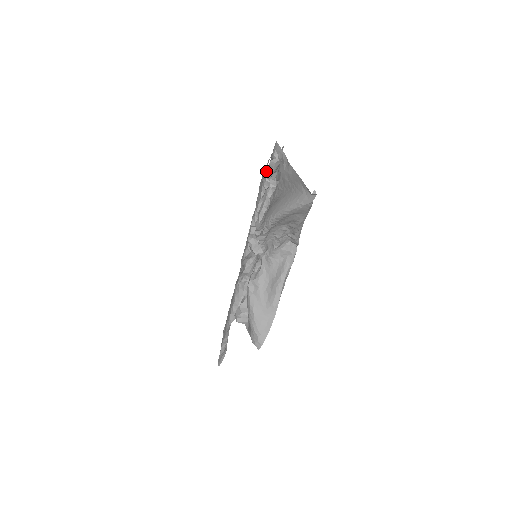
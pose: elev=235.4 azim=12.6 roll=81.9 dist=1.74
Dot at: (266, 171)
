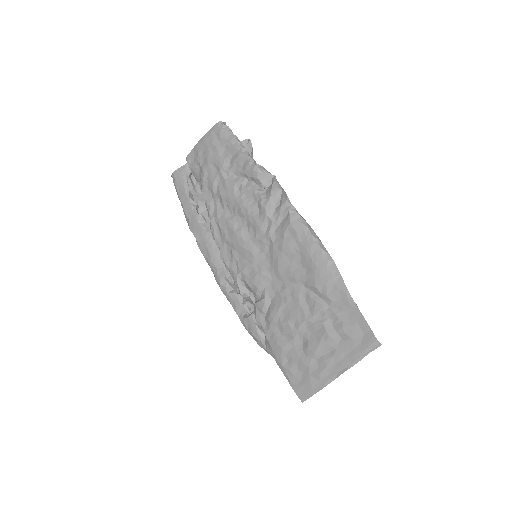
Dot at: (212, 128)
